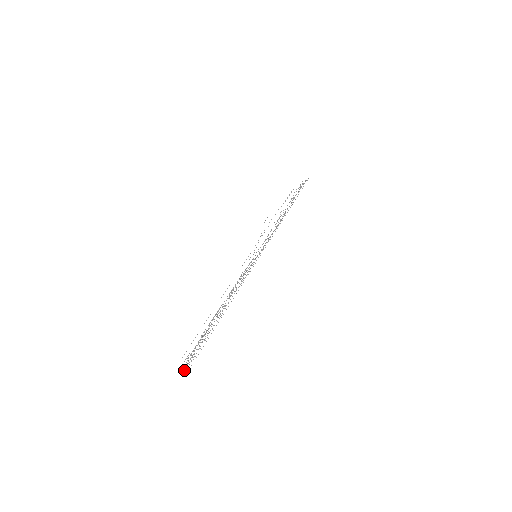
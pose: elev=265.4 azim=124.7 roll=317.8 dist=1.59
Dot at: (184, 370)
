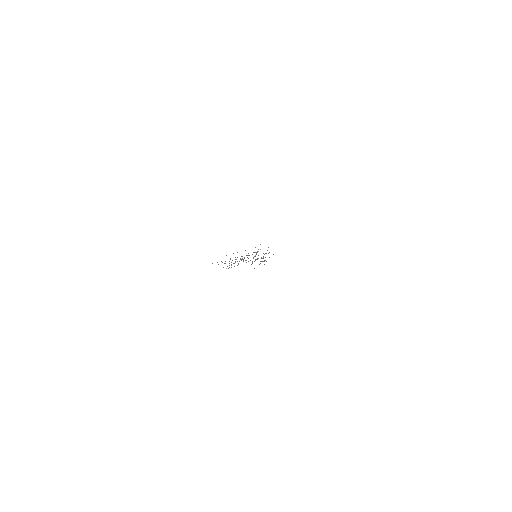
Dot at: occluded
